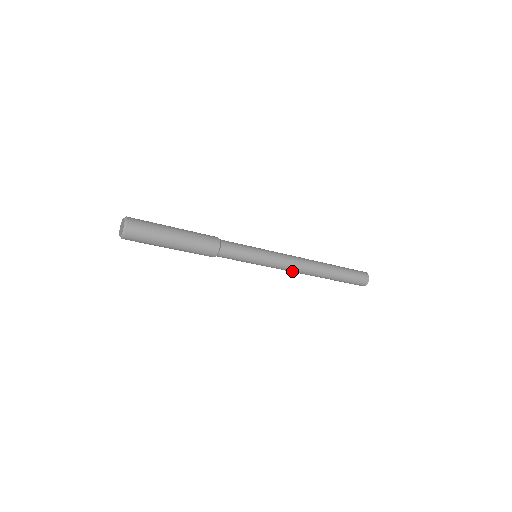
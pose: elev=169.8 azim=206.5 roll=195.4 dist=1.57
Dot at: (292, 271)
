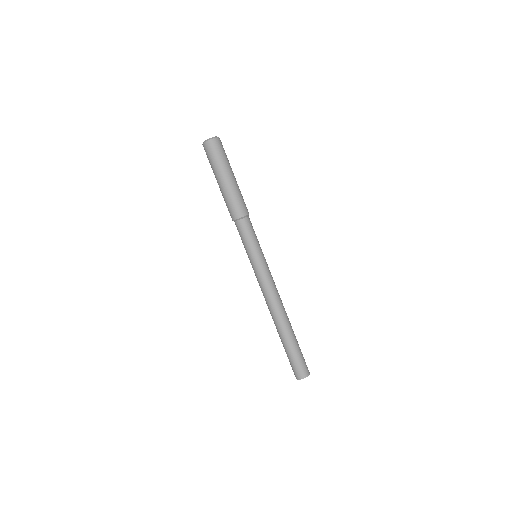
Dot at: (264, 296)
